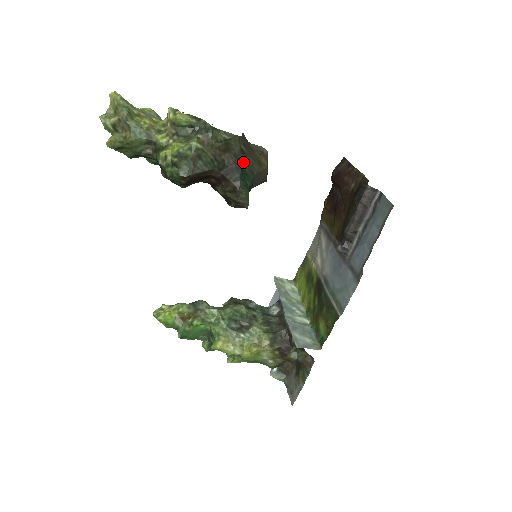
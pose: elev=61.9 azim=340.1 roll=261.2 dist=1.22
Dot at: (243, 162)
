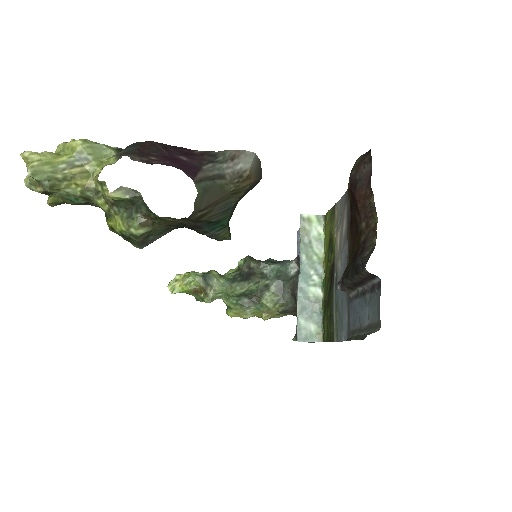
Dot at: (207, 220)
